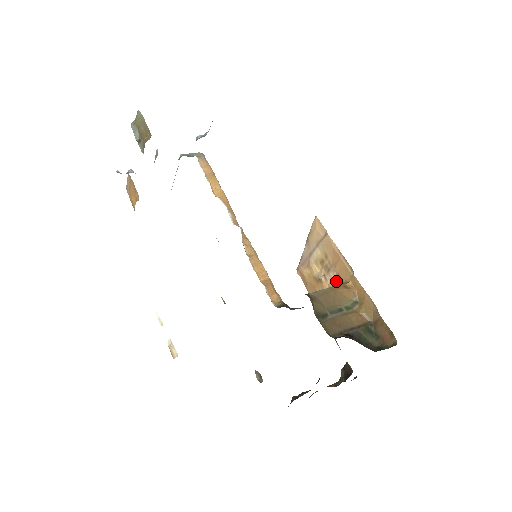
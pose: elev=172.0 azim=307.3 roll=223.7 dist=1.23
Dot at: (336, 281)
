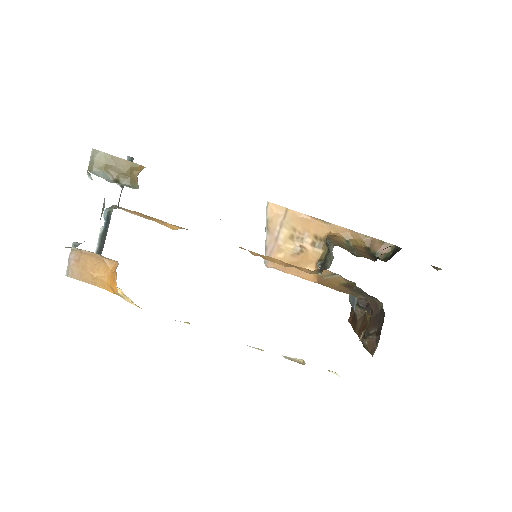
Dot at: (314, 243)
